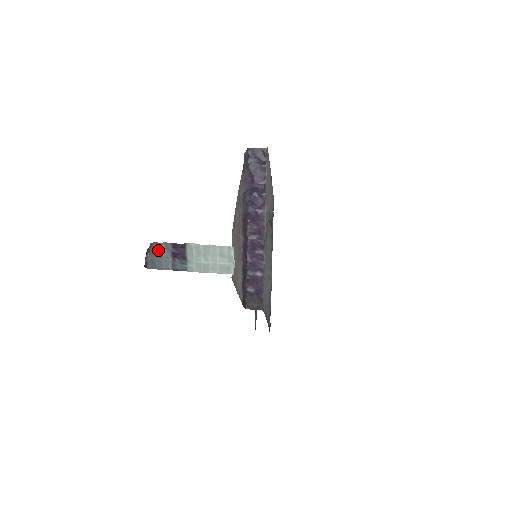
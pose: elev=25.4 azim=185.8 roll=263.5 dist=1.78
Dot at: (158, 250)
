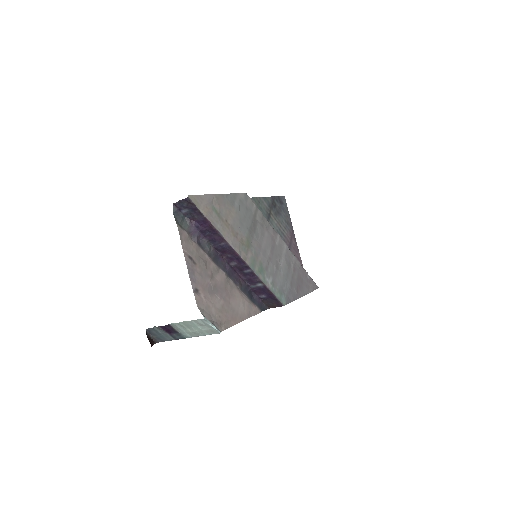
Dot at: (155, 331)
